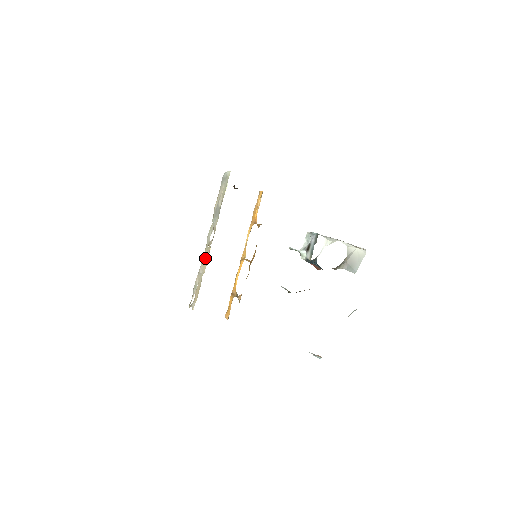
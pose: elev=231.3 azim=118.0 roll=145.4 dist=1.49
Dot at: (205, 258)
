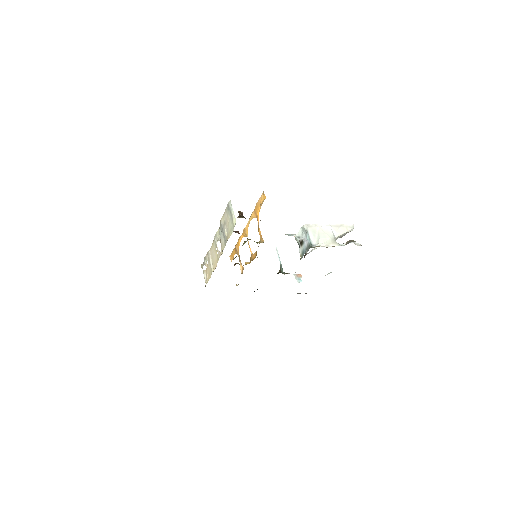
Dot at: (214, 256)
